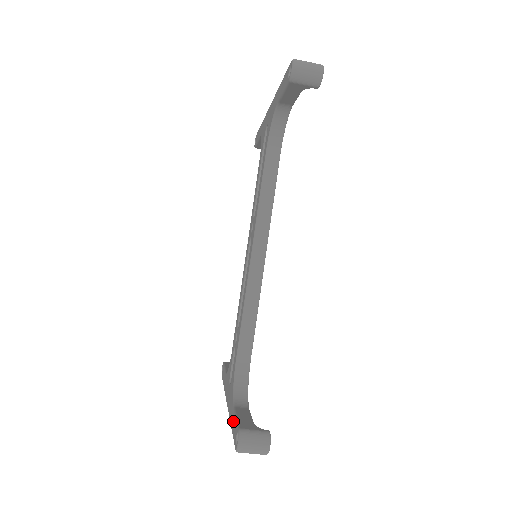
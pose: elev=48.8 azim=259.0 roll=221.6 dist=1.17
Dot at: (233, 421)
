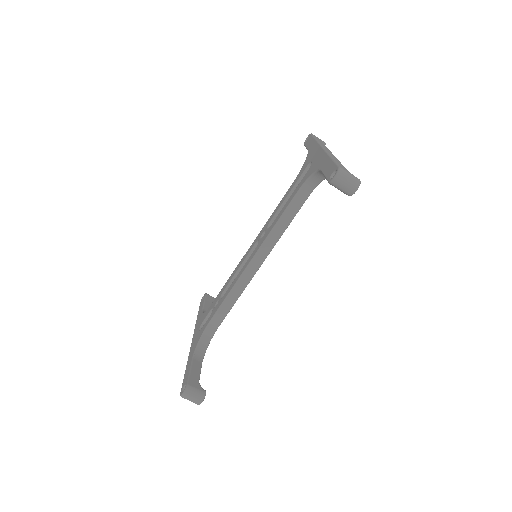
Dot at: (188, 368)
